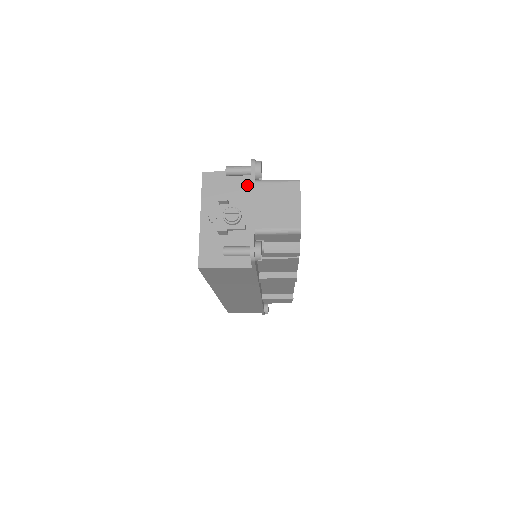
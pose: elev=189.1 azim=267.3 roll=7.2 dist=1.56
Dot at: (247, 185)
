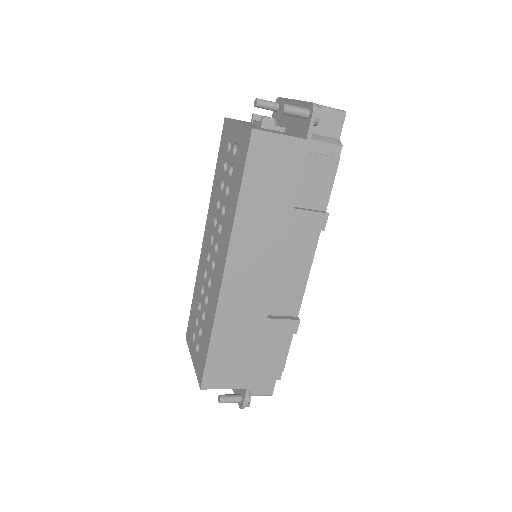
Dot at: occluded
